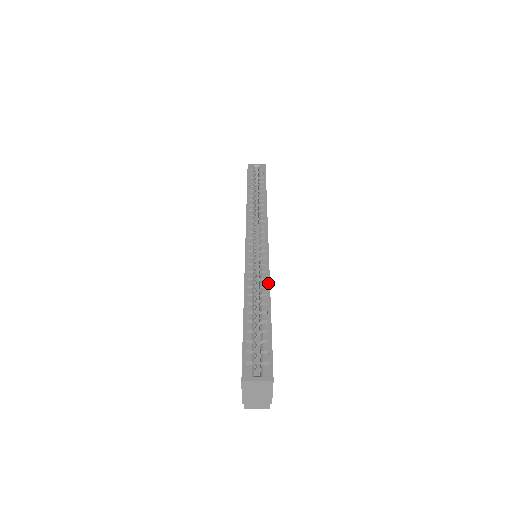
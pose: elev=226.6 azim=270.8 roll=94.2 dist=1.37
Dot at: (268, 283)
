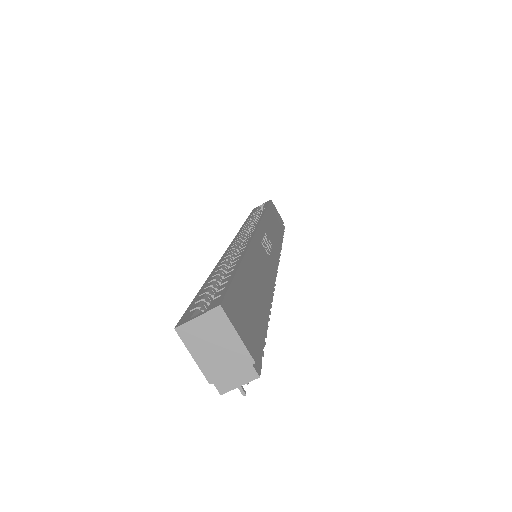
Dot at: (246, 247)
